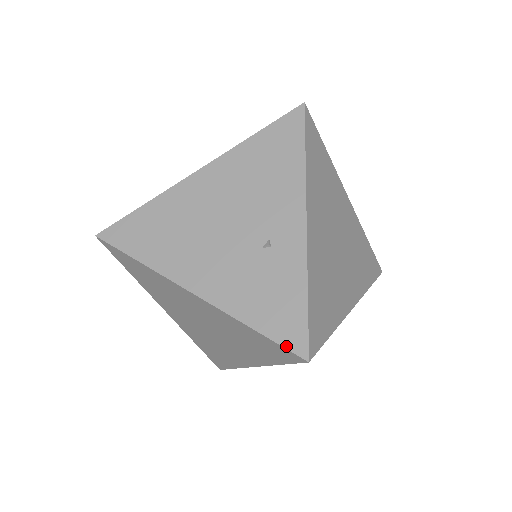
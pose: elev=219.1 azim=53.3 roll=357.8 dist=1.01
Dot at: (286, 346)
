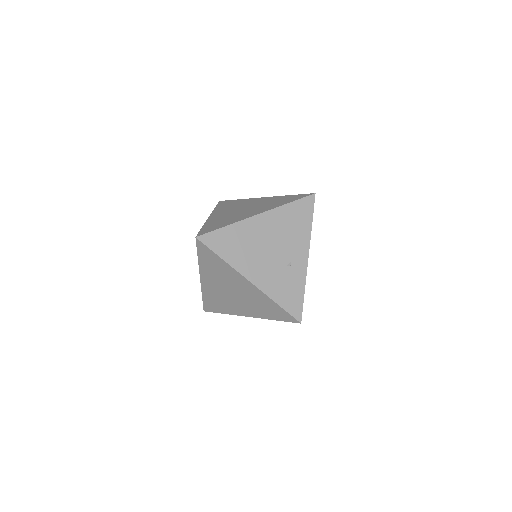
Dot at: (292, 315)
